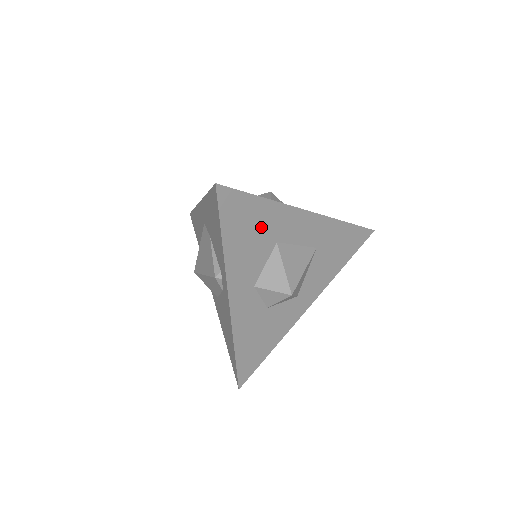
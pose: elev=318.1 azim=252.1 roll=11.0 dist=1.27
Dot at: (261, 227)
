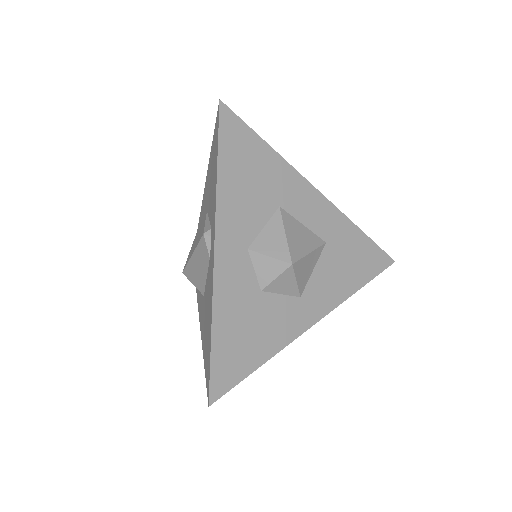
Dot at: (263, 177)
